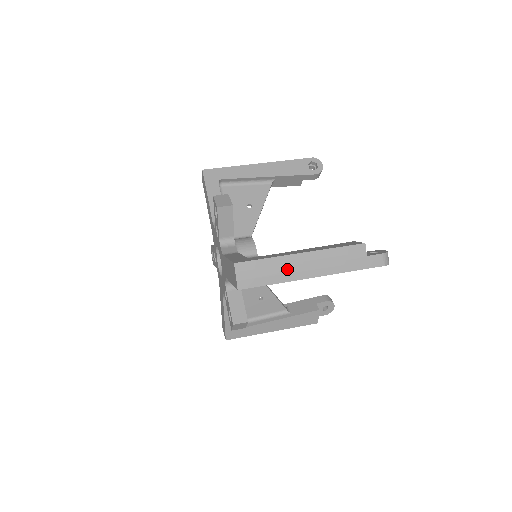
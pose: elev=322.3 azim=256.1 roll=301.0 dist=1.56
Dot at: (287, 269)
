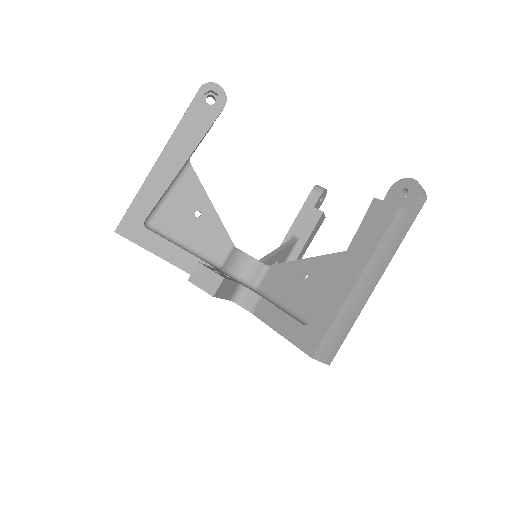
Dot at: (354, 306)
